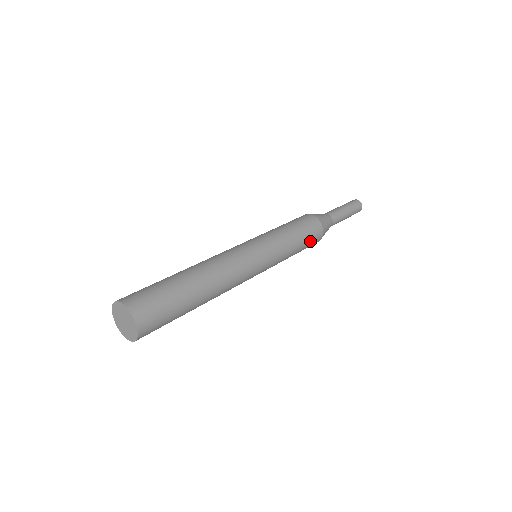
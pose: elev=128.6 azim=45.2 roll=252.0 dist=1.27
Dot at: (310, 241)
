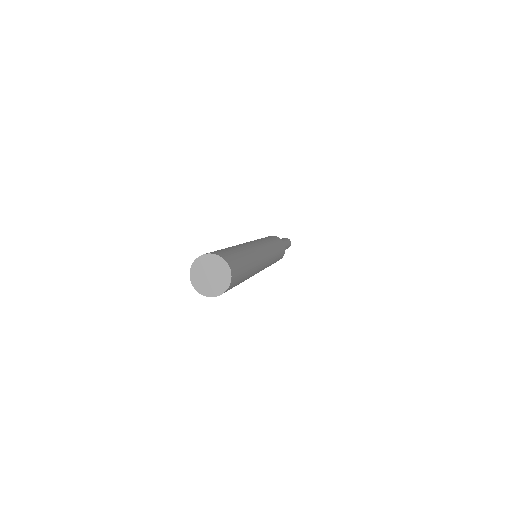
Dot at: (282, 250)
